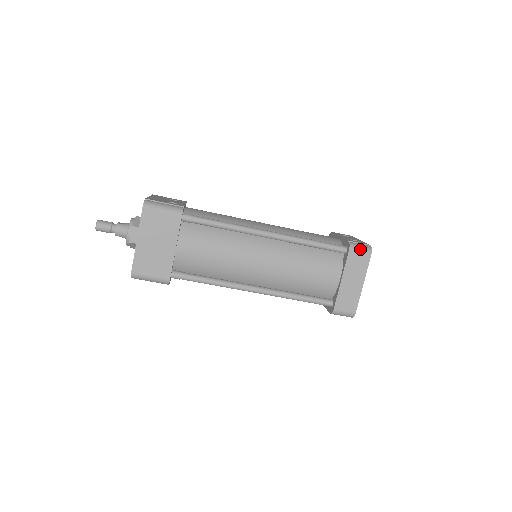
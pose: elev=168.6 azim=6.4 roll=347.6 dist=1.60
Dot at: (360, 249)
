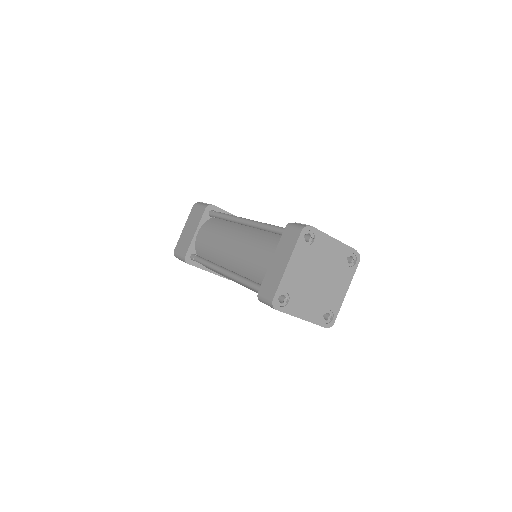
Dot at: (294, 226)
